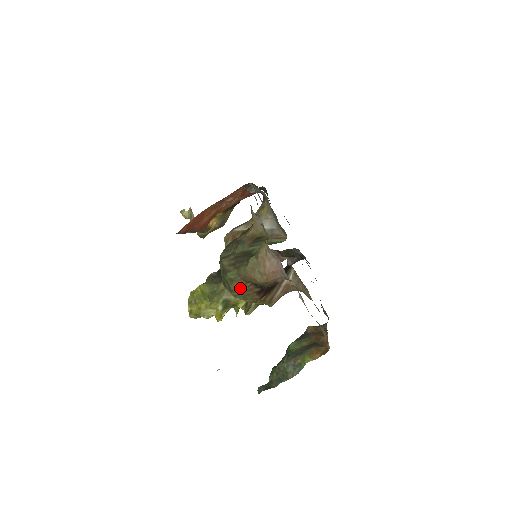
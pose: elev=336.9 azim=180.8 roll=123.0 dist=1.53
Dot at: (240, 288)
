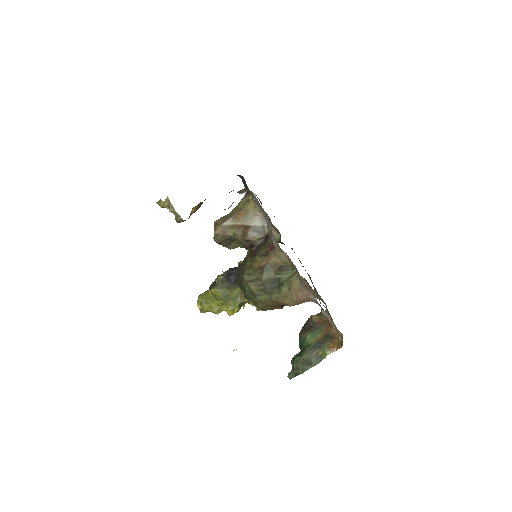
Dot at: (268, 306)
